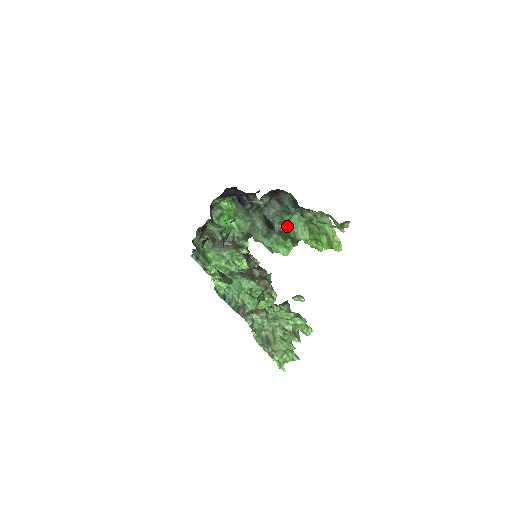
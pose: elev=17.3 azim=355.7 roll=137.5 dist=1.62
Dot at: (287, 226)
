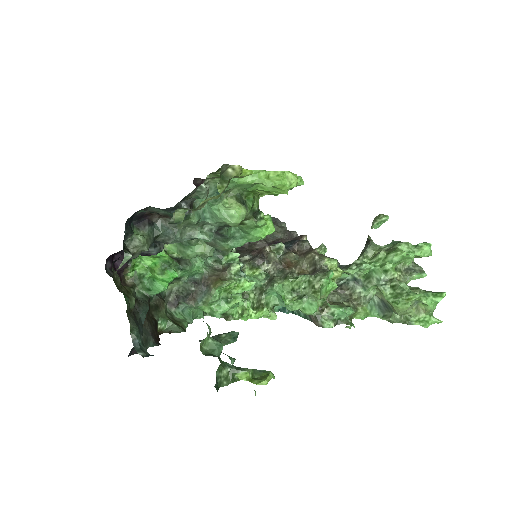
Dot at: (211, 223)
